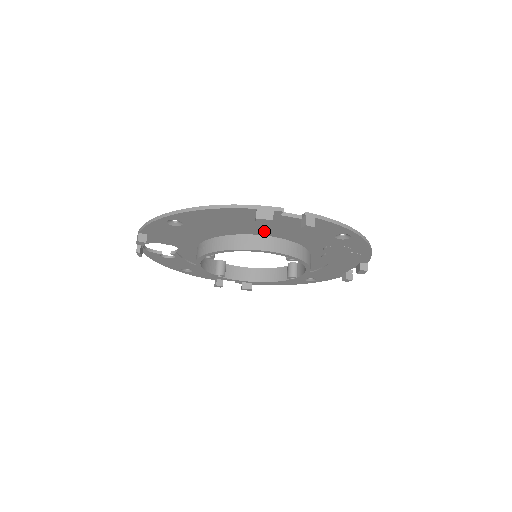
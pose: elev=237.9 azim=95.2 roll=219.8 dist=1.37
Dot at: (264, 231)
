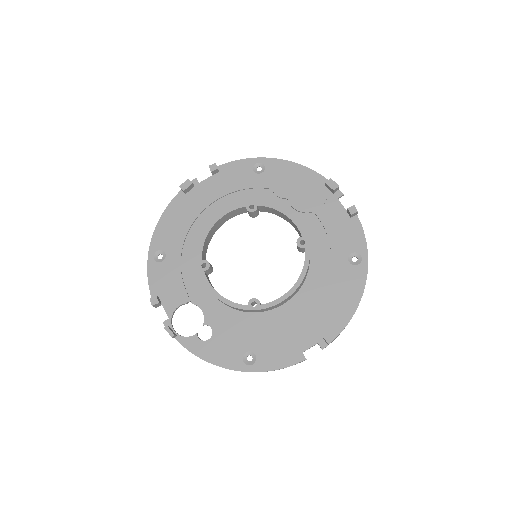
Dot at: (217, 213)
